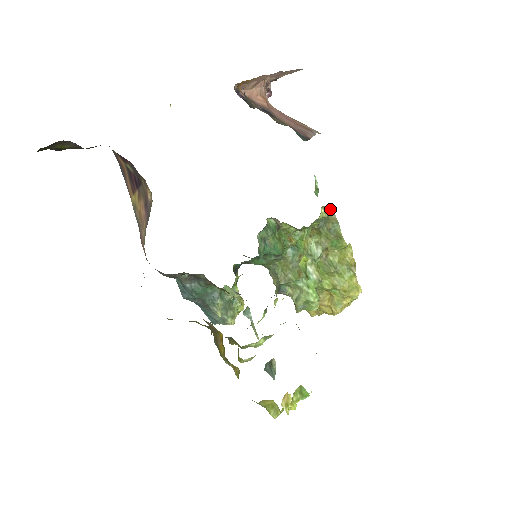
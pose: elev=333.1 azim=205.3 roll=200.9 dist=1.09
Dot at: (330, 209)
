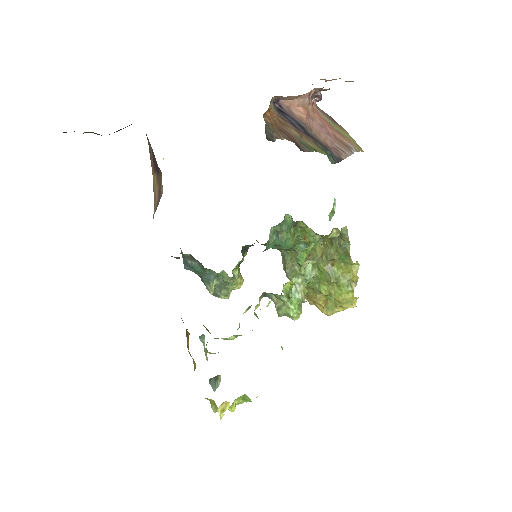
Dot at: (345, 229)
